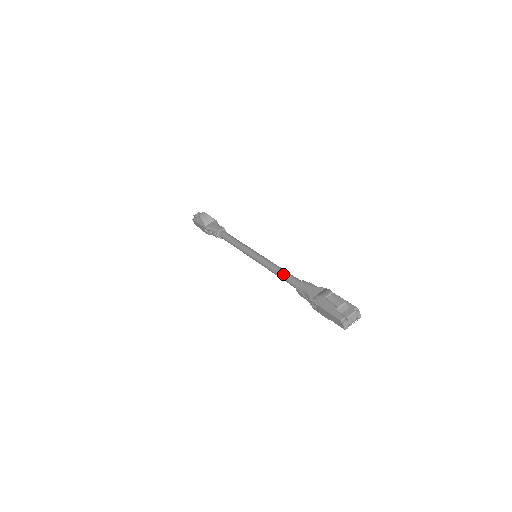
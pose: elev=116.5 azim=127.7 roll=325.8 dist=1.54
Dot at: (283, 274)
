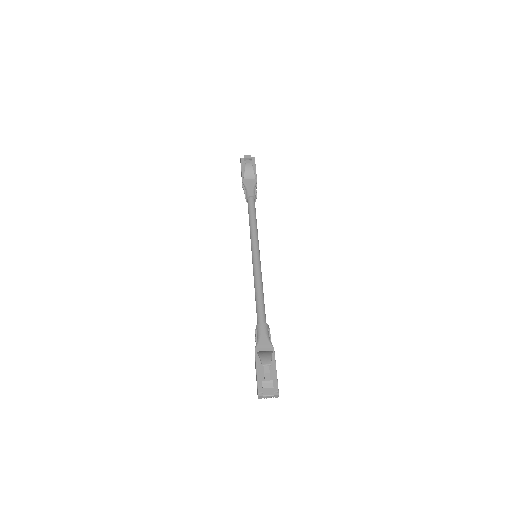
Dot at: (258, 300)
